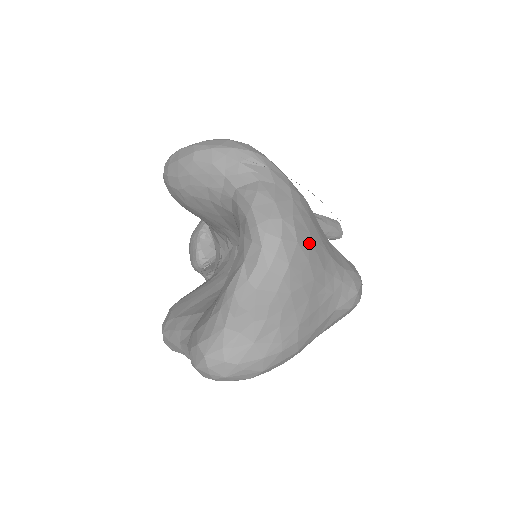
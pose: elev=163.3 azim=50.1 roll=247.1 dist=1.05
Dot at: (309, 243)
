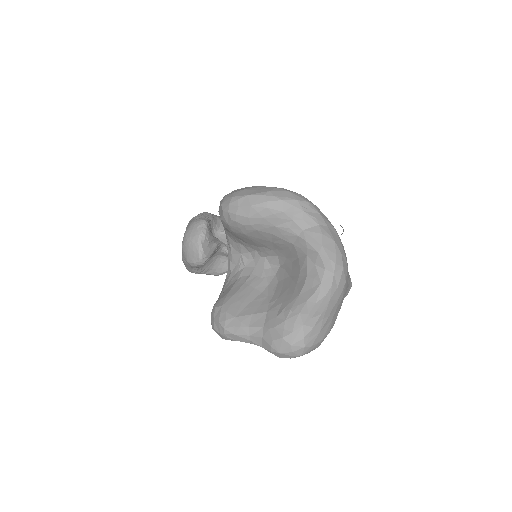
Dot at: (347, 264)
